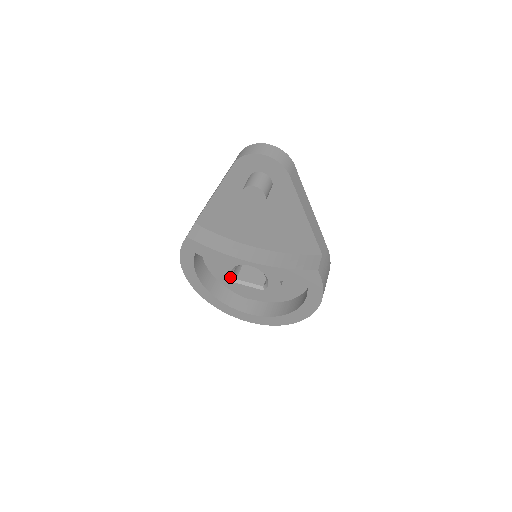
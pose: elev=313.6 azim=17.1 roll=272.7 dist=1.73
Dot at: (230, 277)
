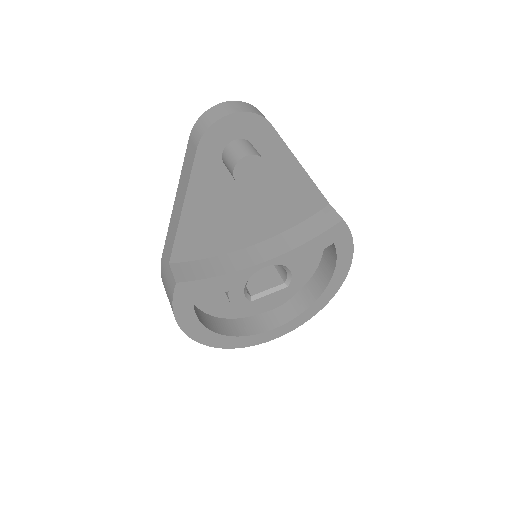
Dot at: (245, 298)
